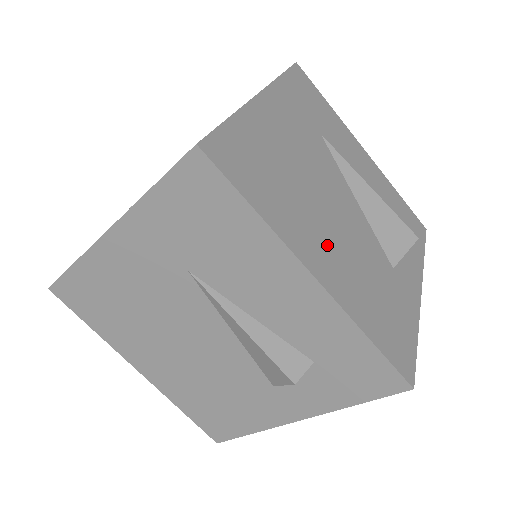
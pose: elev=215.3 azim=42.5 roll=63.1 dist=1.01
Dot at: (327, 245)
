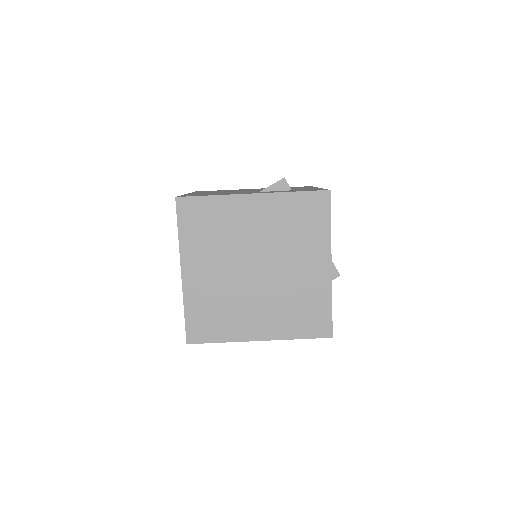
Dot at: occluded
